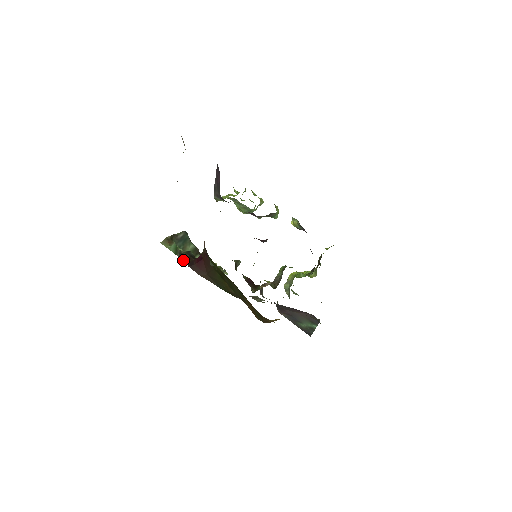
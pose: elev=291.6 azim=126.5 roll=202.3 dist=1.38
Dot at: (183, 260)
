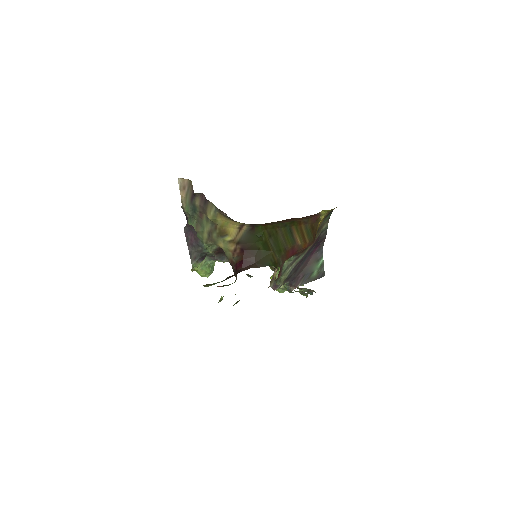
Dot at: occluded
